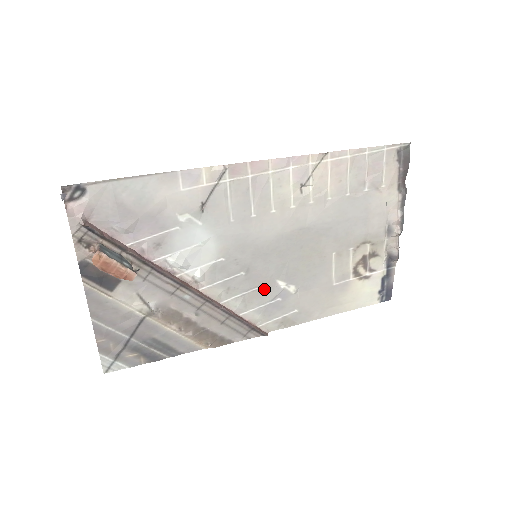
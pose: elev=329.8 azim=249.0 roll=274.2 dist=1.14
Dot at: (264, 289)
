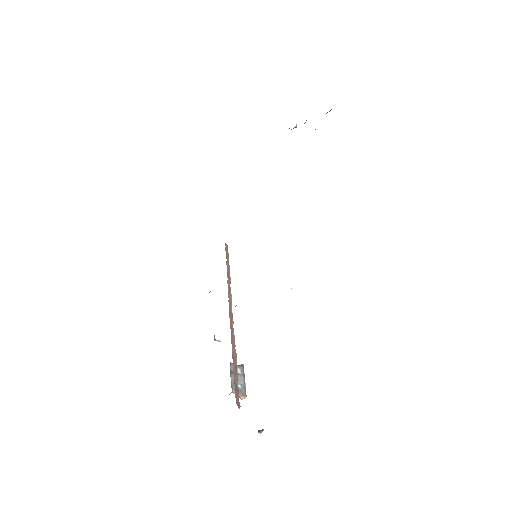
Dot at: occluded
